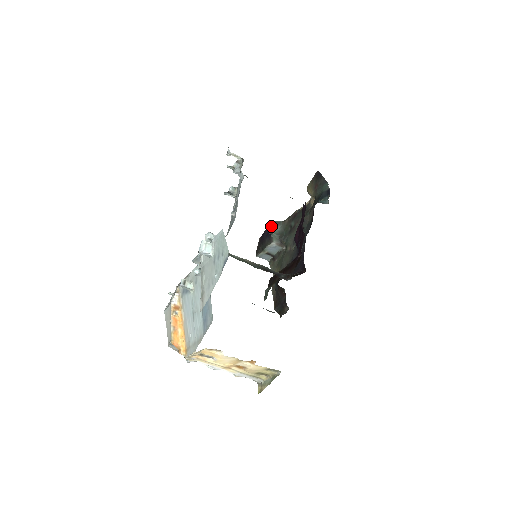
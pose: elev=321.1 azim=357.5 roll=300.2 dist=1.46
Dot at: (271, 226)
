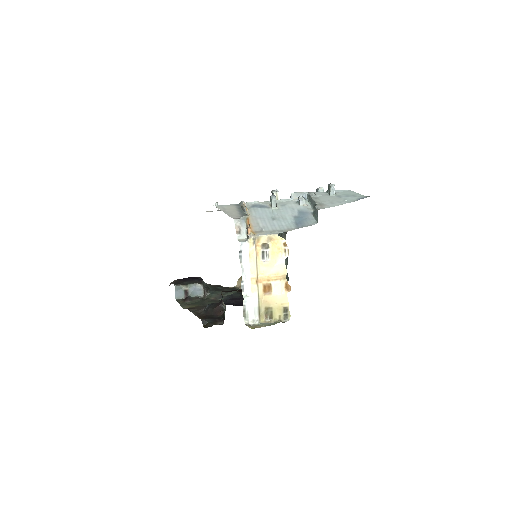
Dot at: (198, 277)
